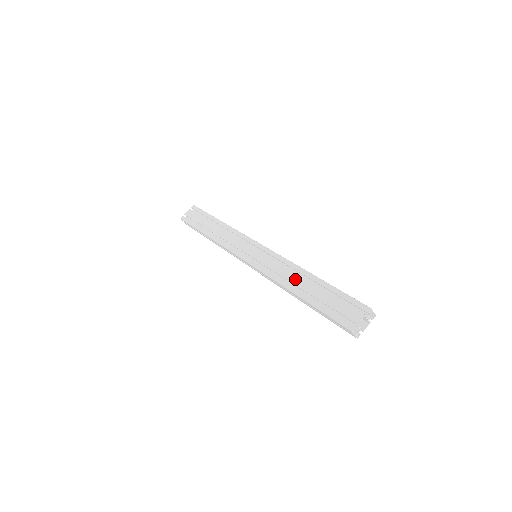
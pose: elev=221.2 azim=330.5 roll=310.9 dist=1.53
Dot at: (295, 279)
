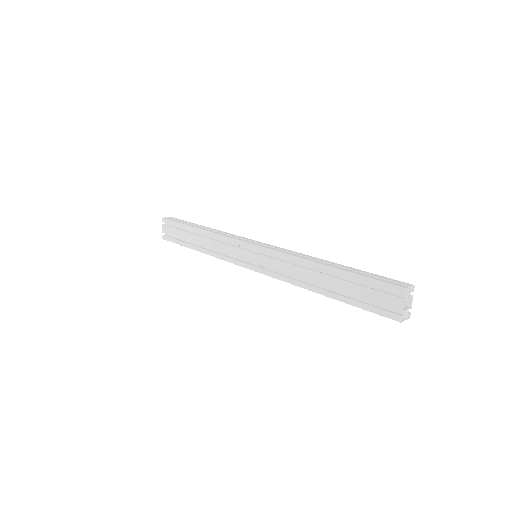
Dot at: (309, 276)
